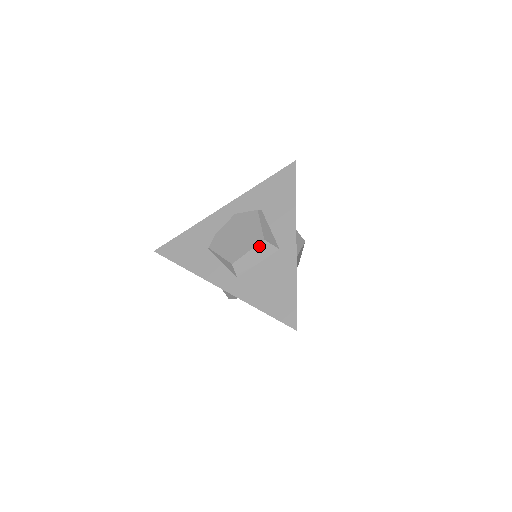
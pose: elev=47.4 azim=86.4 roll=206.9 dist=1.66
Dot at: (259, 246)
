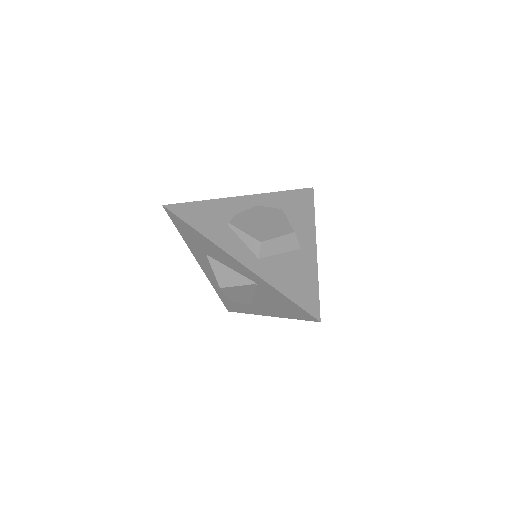
Dot at: (288, 236)
